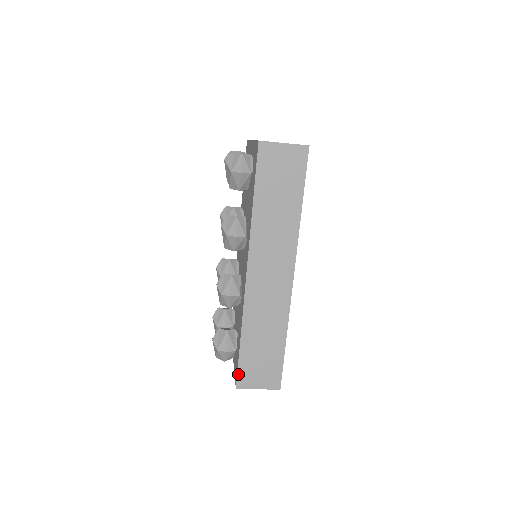
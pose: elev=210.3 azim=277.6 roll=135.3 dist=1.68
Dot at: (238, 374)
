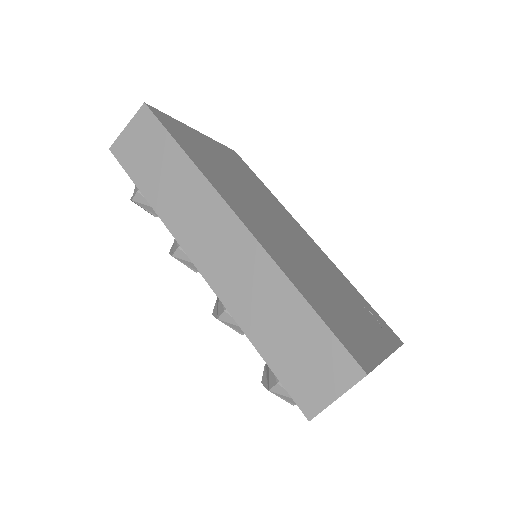
Dot at: (293, 397)
